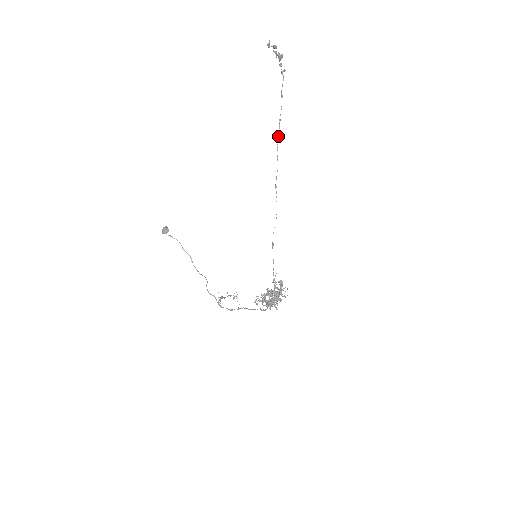
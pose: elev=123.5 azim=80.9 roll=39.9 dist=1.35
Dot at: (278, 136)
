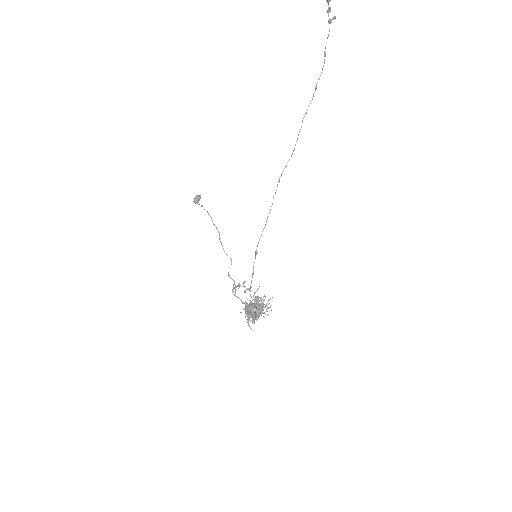
Dot at: occluded
